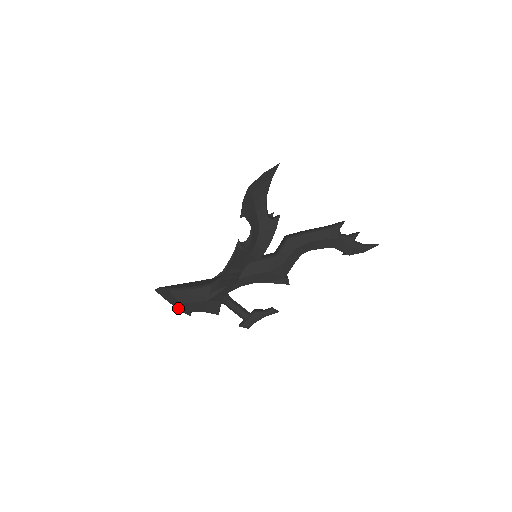
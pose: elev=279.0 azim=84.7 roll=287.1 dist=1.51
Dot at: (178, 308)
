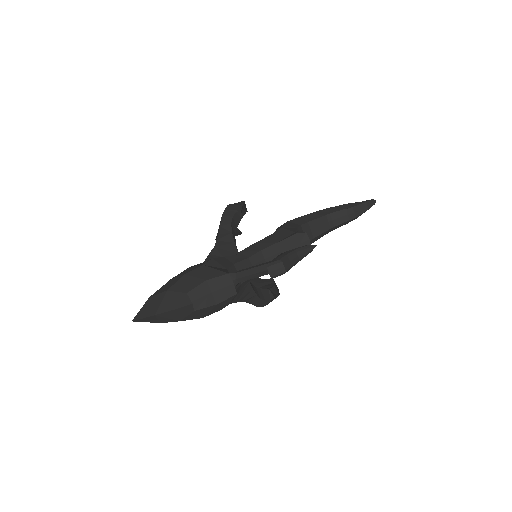
Dot at: (169, 308)
